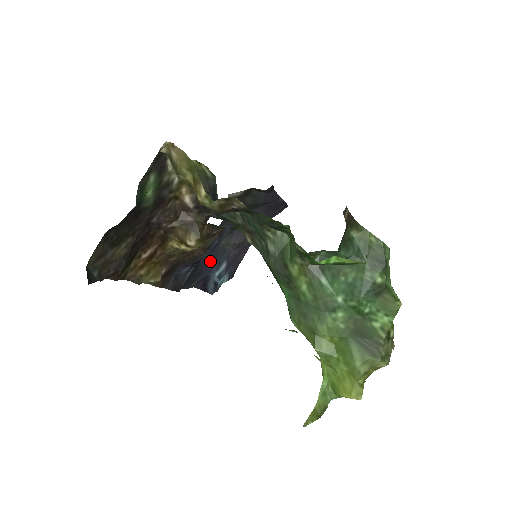
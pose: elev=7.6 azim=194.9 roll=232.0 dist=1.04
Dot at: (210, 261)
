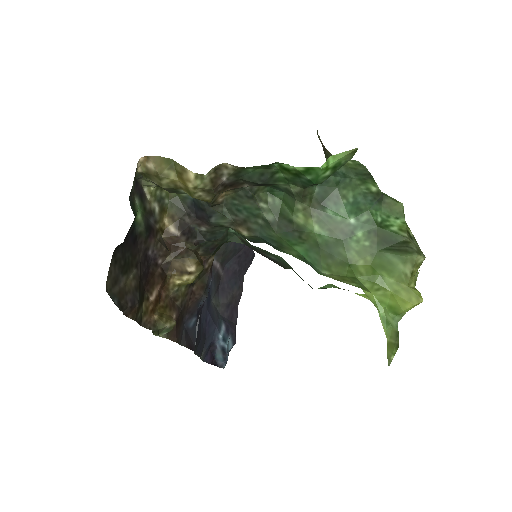
Dot at: (209, 321)
